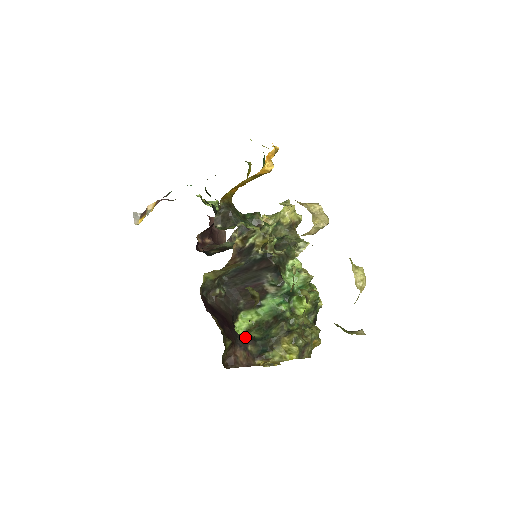
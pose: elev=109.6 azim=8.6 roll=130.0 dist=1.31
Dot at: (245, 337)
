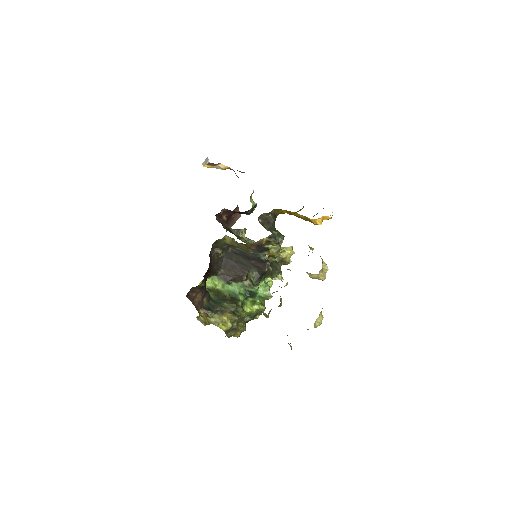
Dot at: (207, 291)
